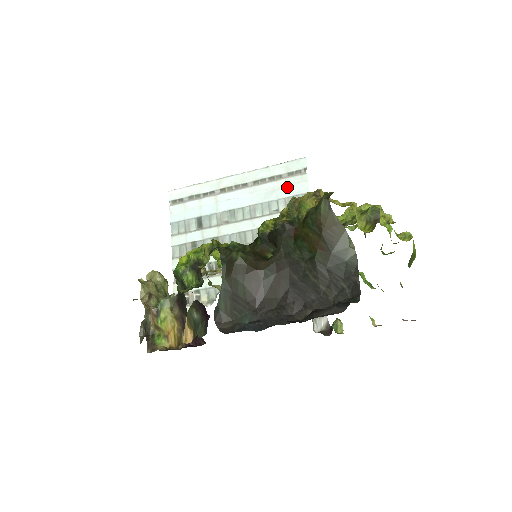
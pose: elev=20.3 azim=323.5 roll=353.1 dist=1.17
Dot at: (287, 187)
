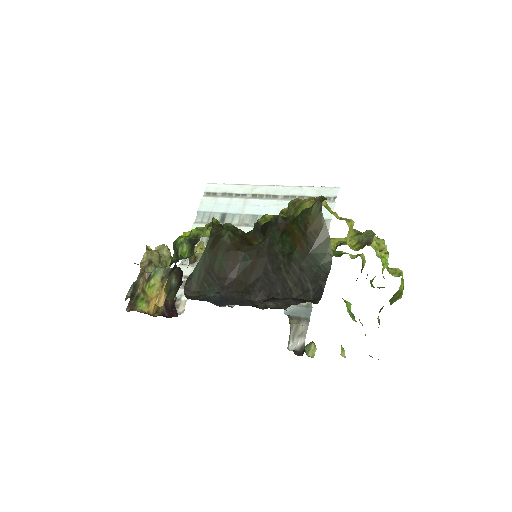
Dot at: occluded
